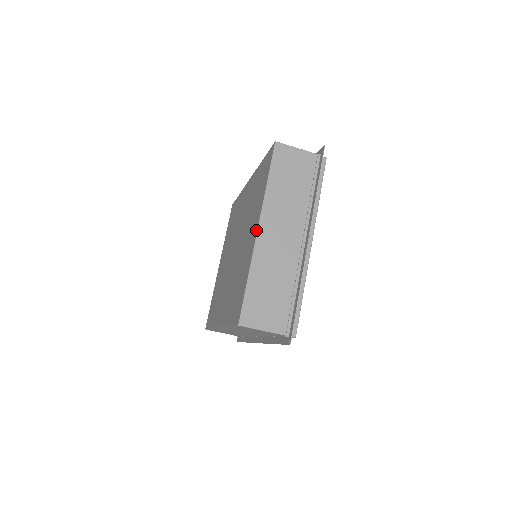
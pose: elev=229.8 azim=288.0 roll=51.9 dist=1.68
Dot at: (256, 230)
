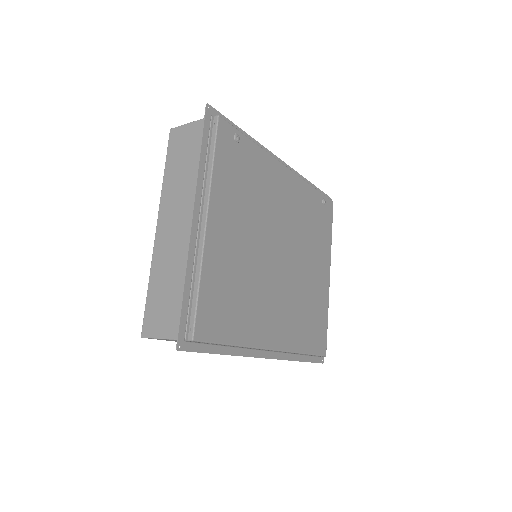
Dot at: occluded
